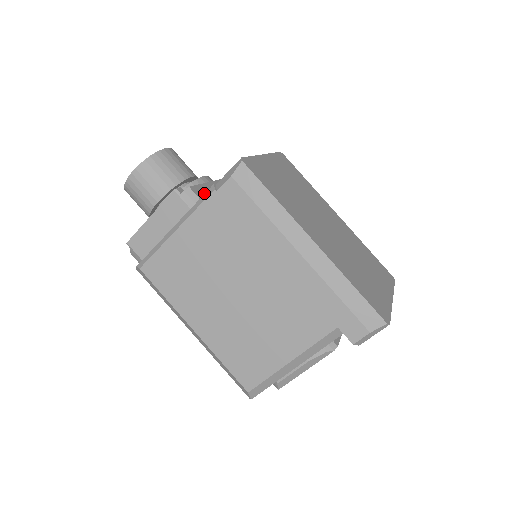
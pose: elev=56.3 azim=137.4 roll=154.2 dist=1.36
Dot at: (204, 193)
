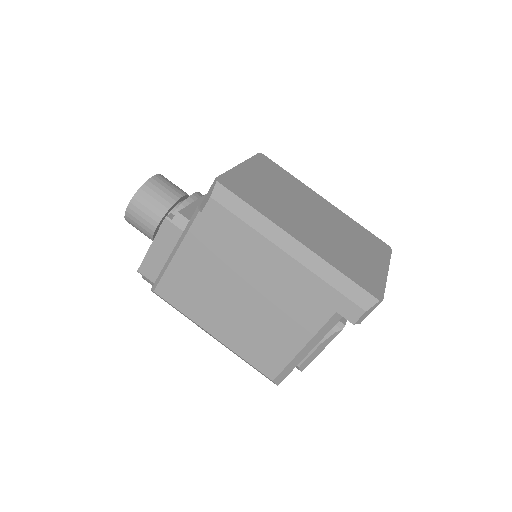
Dot at: (193, 213)
